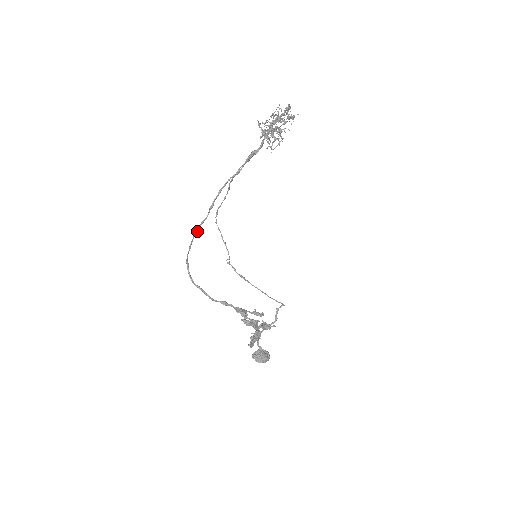
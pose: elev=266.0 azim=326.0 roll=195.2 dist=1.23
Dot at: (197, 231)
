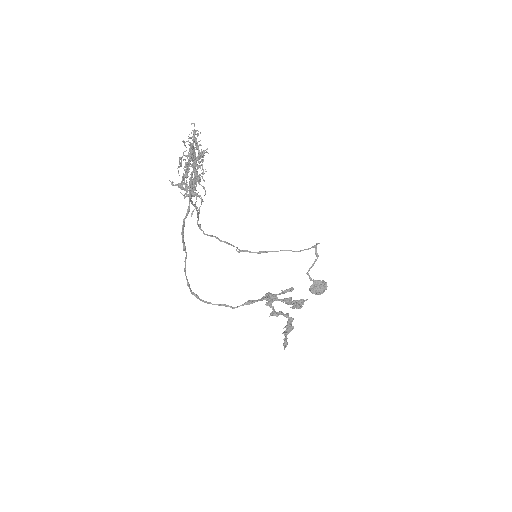
Dot at: (185, 270)
